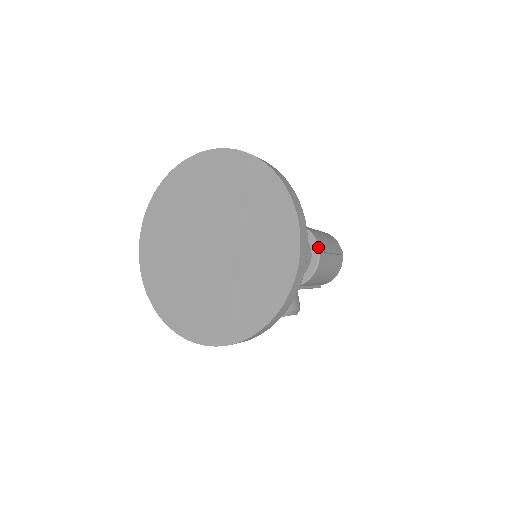
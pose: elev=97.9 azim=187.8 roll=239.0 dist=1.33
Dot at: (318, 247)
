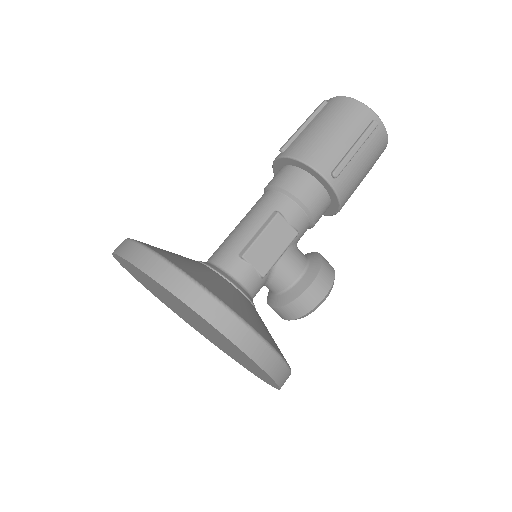
Dot at: (325, 180)
